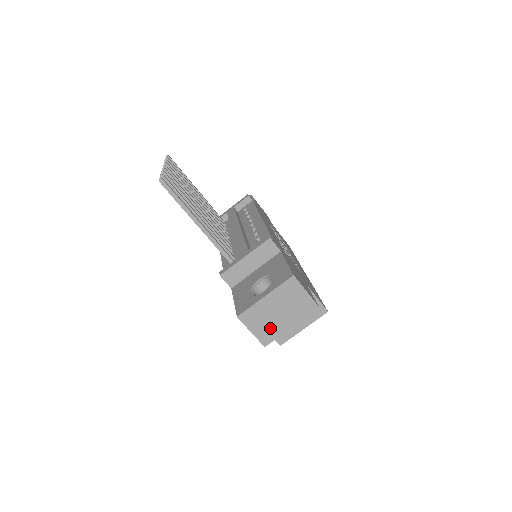
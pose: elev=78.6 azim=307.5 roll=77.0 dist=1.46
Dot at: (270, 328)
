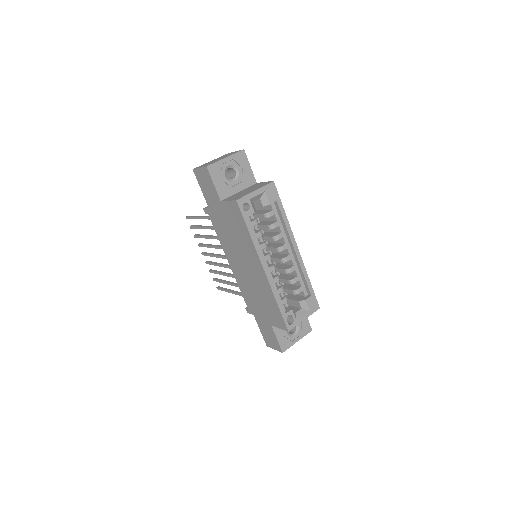
Dot at: occluded
